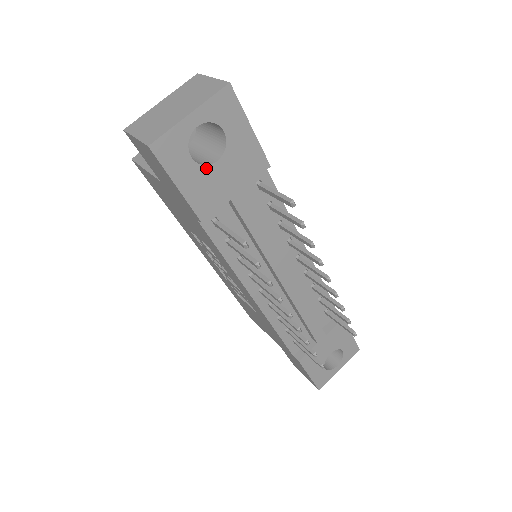
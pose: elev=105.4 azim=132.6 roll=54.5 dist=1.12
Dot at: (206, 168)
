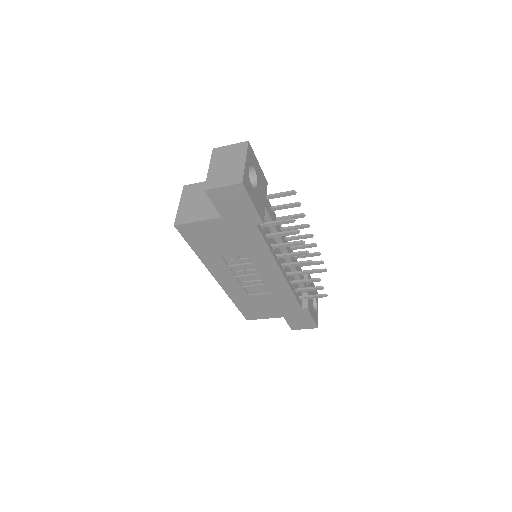
Dot at: (256, 190)
